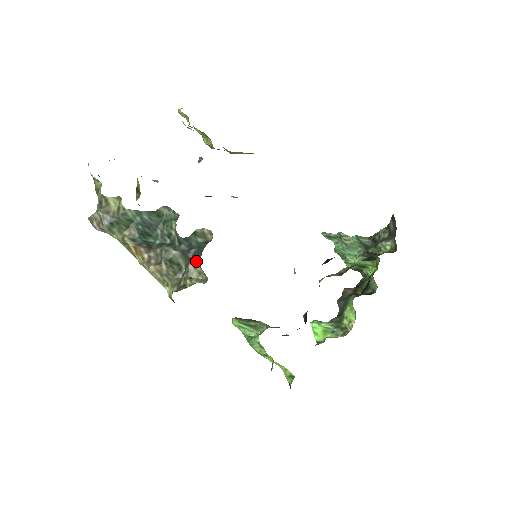
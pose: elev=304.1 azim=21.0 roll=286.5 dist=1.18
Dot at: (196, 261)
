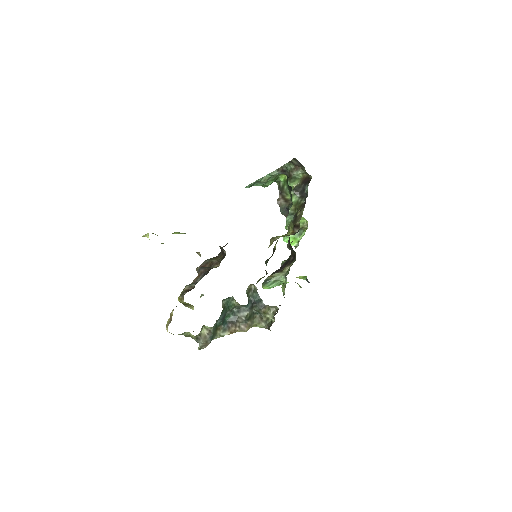
Dot at: (264, 306)
